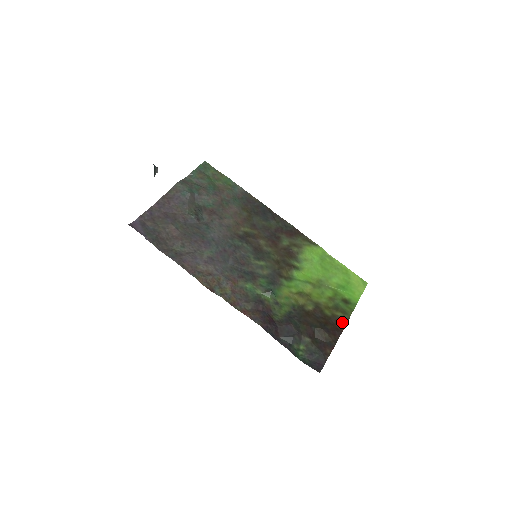
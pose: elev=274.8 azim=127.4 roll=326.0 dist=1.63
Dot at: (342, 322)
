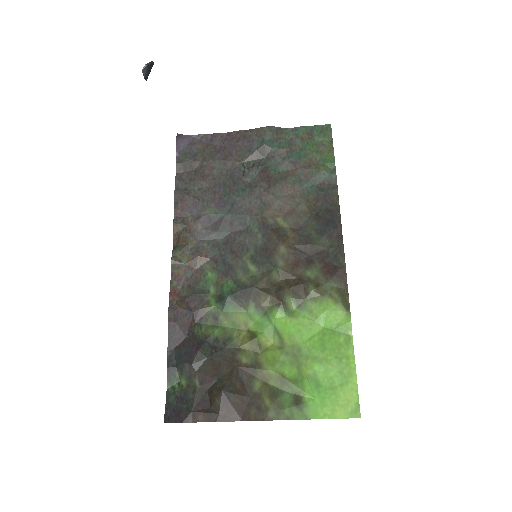
Dot at: (258, 413)
